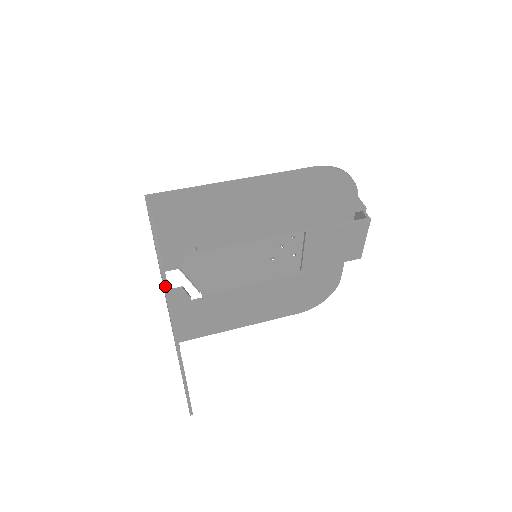
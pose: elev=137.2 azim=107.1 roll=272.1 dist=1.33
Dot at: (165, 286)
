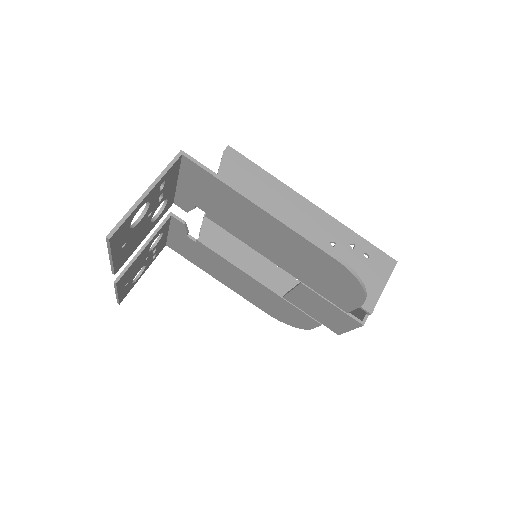
Dot at: (108, 243)
